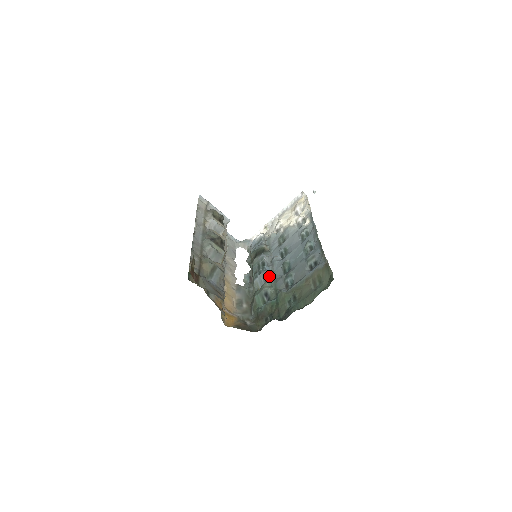
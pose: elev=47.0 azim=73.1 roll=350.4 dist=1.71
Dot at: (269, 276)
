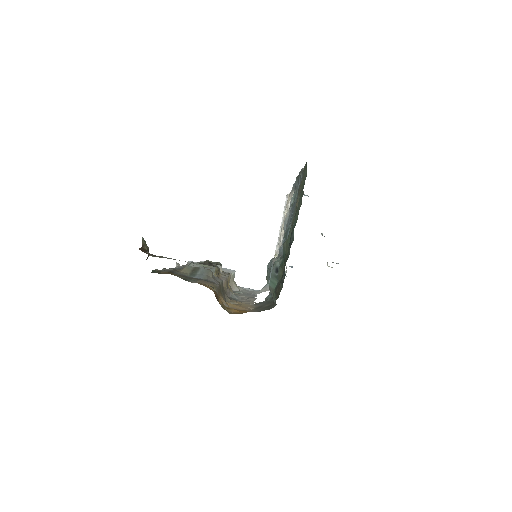
Dot at: occluded
